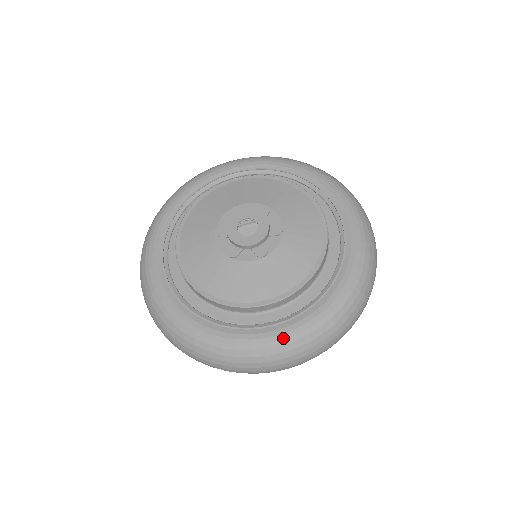
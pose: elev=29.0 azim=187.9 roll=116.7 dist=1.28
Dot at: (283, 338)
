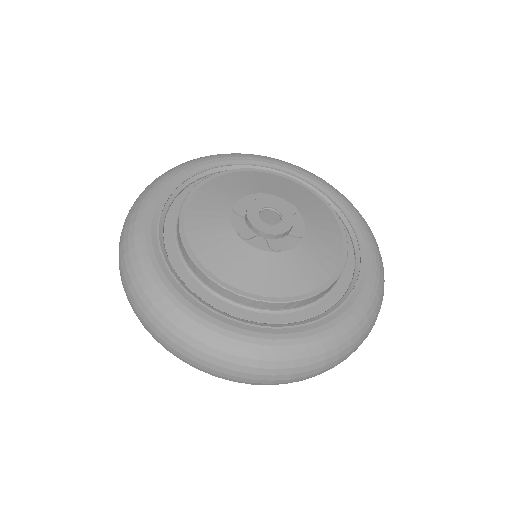
Dot at: (369, 296)
